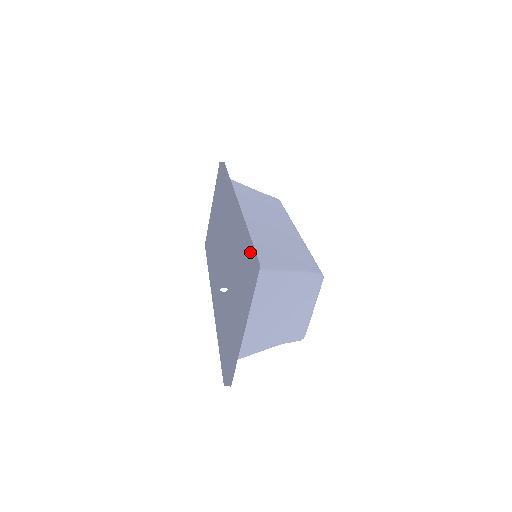
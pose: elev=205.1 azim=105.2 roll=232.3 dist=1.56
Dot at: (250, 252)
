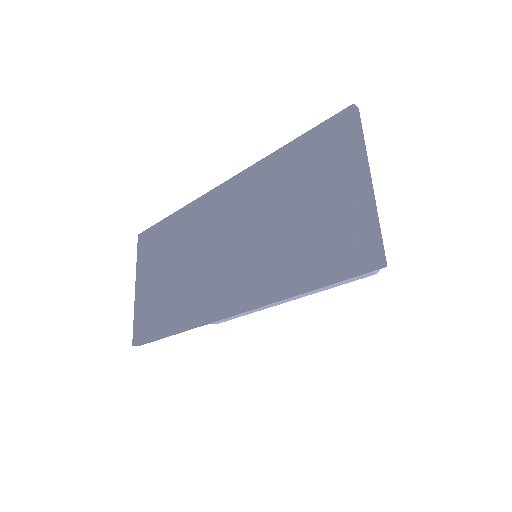
Dot at: (330, 118)
